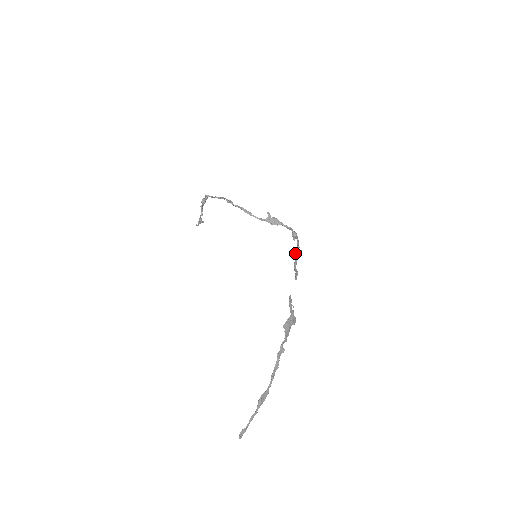
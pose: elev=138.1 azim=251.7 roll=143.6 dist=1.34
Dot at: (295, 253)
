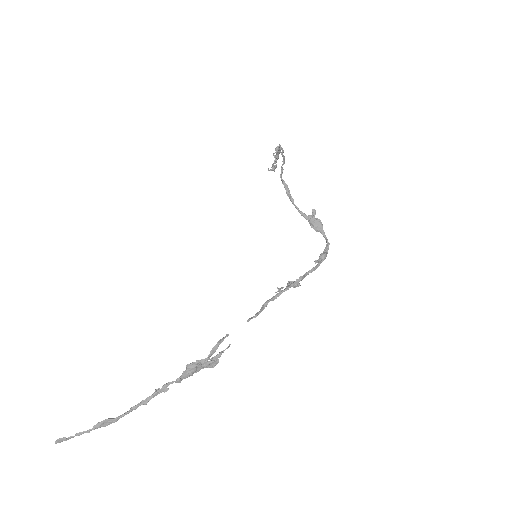
Dot at: (288, 284)
